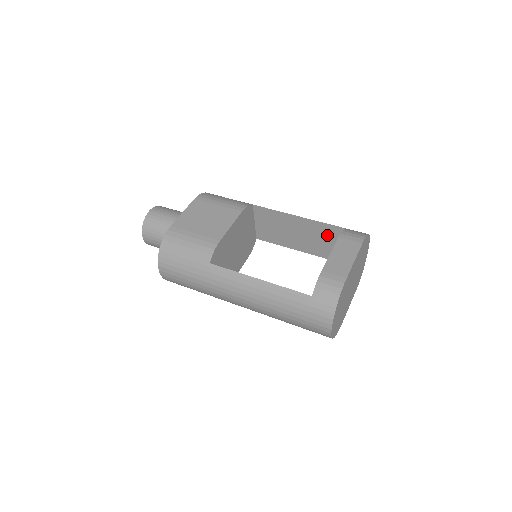
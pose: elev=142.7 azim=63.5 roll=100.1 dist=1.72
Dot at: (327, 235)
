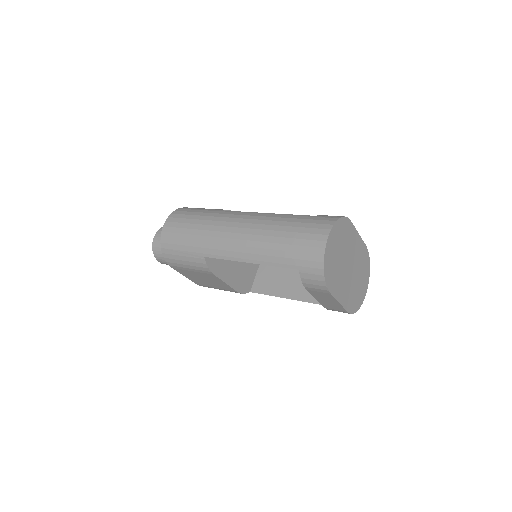
Dot at: occluded
